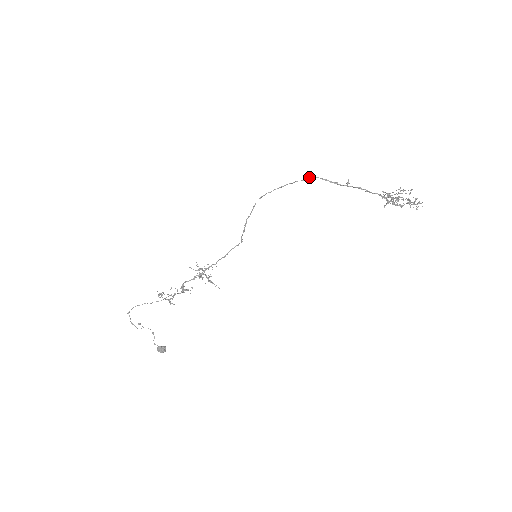
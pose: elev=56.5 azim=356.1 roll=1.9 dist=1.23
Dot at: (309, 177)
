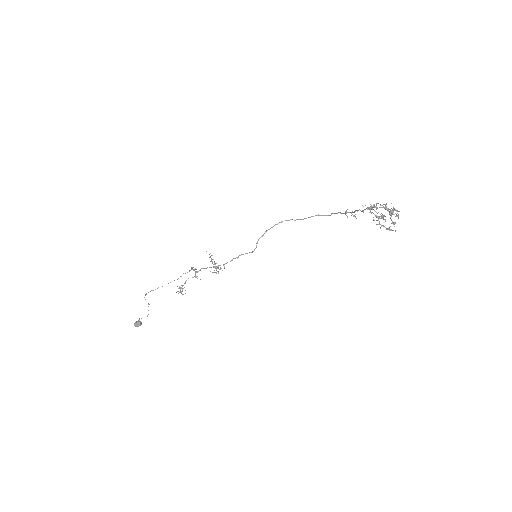
Dot at: (331, 214)
